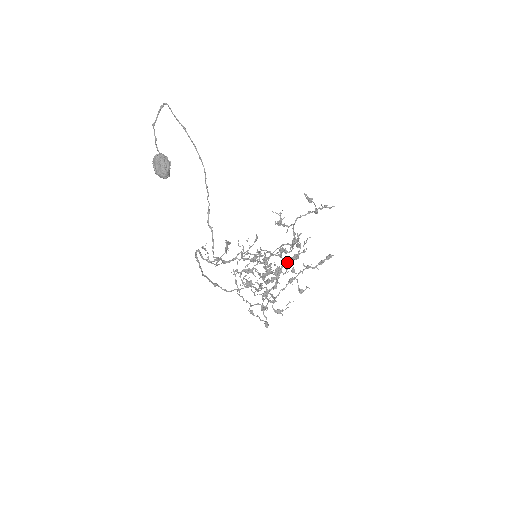
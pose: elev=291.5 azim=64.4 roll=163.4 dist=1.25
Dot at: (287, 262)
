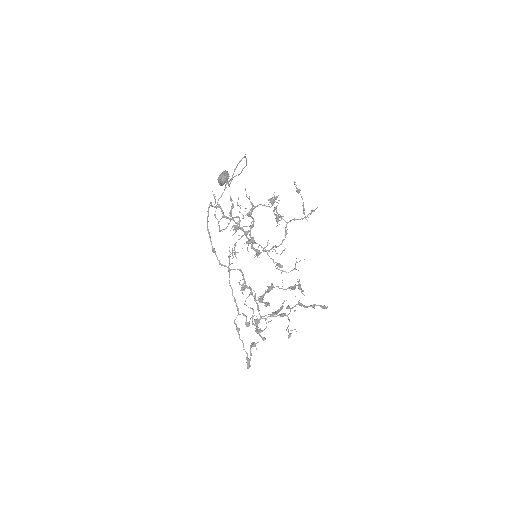
Dot at: occluded
